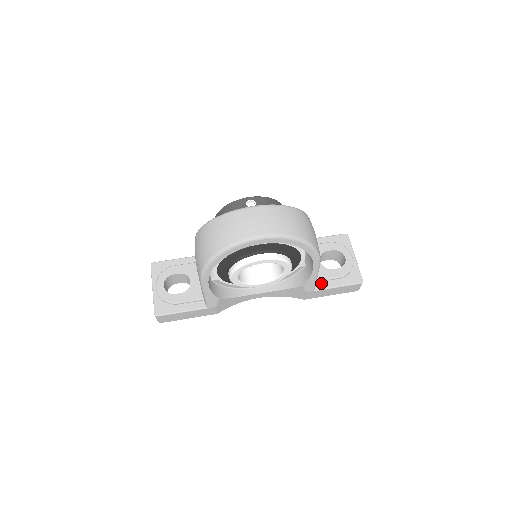
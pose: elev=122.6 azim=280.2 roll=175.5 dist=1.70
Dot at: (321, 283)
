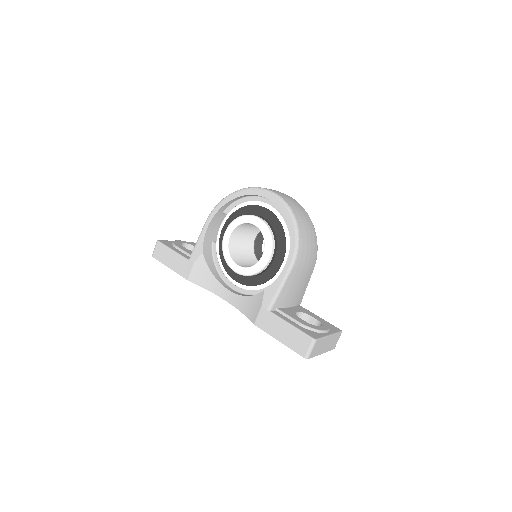
Dot at: (280, 314)
